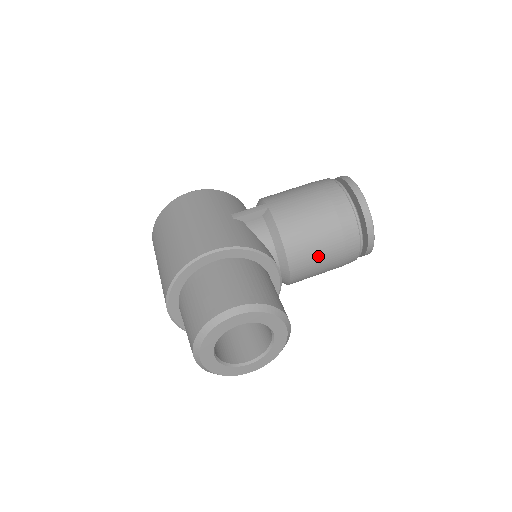
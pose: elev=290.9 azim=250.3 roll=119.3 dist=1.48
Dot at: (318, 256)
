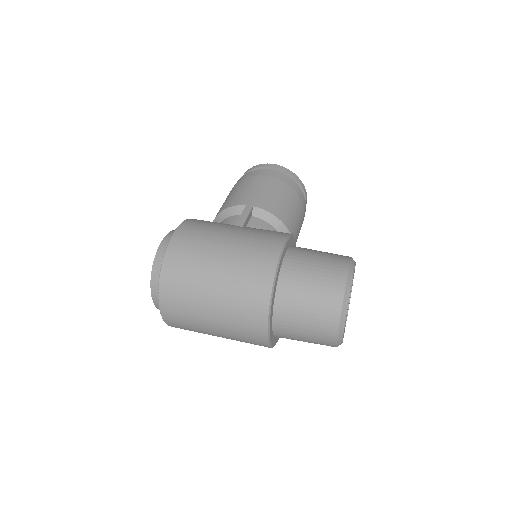
Dot at: (299, 227)
